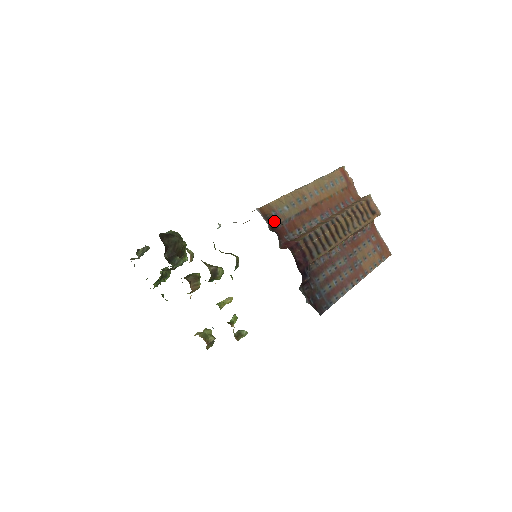
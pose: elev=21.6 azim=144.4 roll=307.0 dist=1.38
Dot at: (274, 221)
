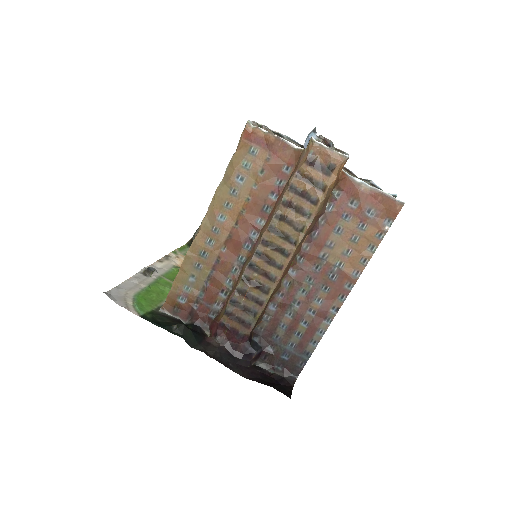
Dot at: (186, 308)
